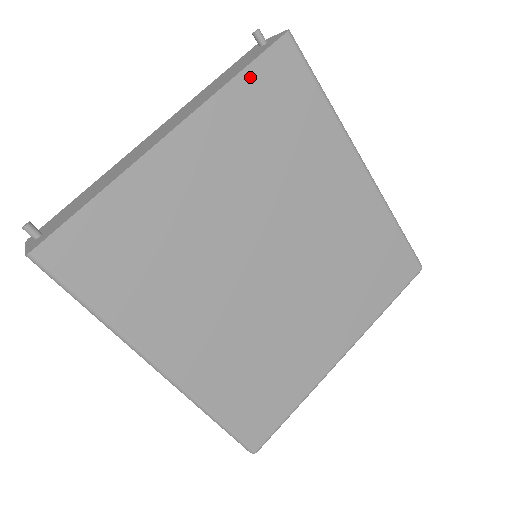
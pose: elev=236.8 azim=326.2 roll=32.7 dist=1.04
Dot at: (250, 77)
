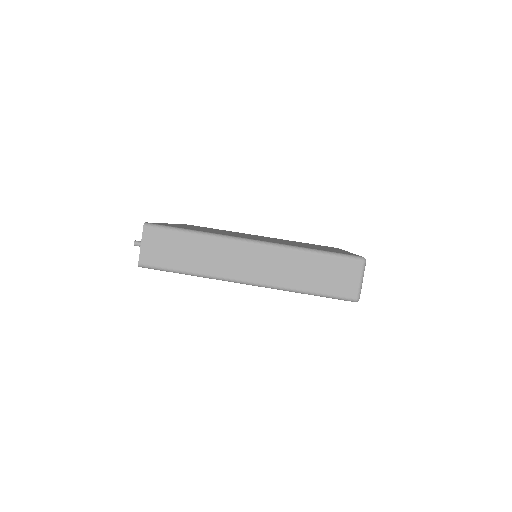
Dot at: occluded
